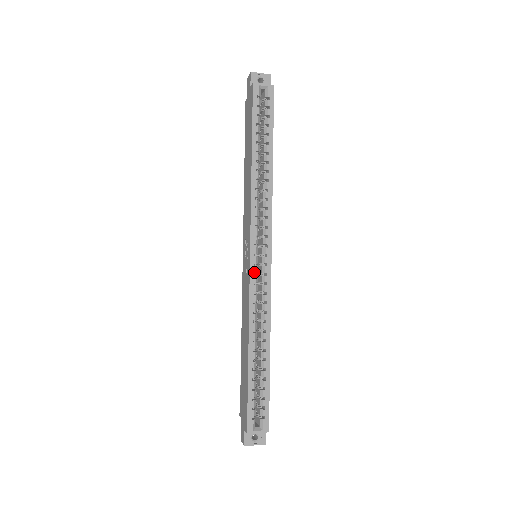
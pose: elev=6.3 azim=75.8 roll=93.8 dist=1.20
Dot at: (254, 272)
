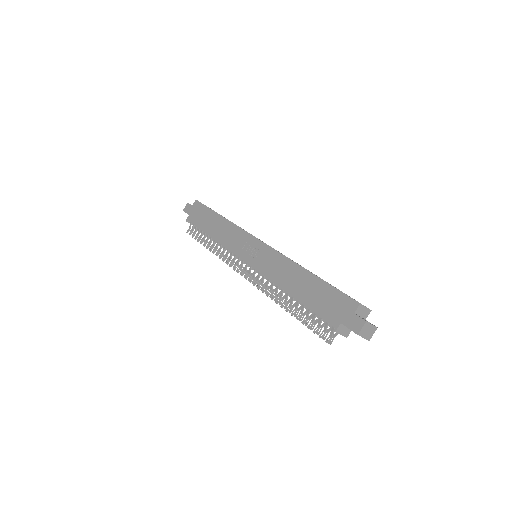
Dot at: occluded
